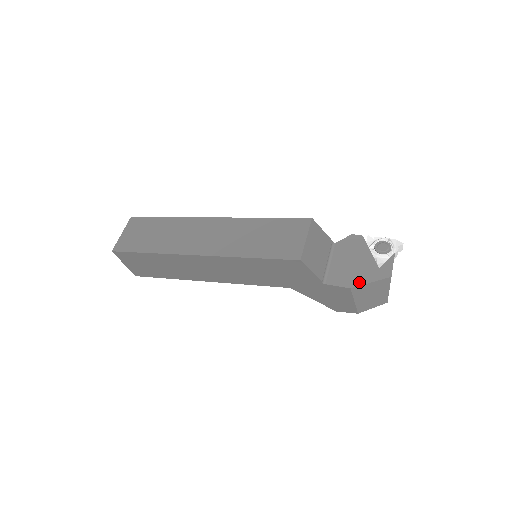
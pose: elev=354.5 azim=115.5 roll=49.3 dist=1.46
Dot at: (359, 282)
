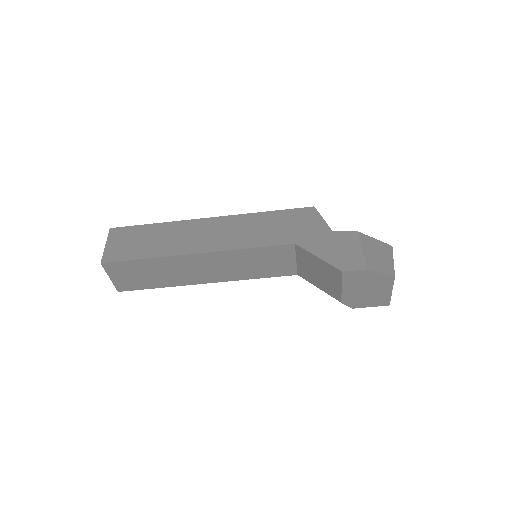
Dot at: occluded
